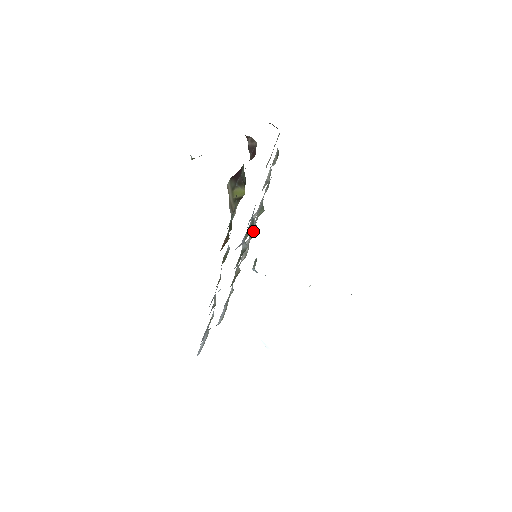
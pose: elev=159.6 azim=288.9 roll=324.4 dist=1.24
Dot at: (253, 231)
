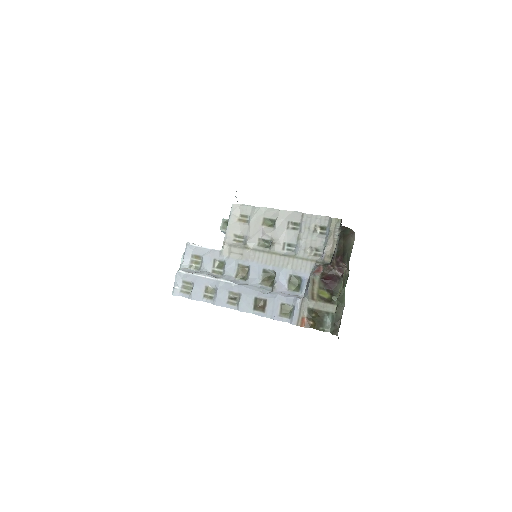
Dot at: (262, 240)
